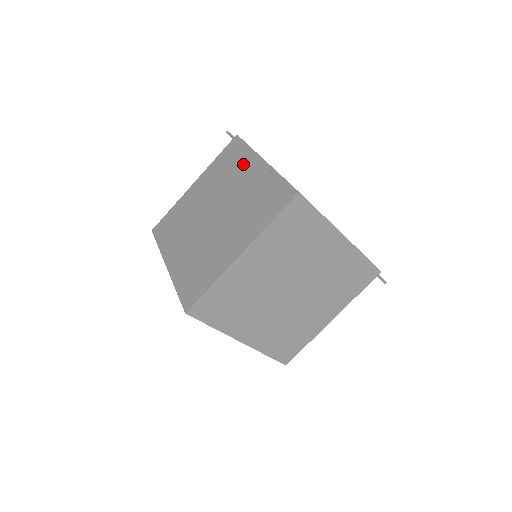
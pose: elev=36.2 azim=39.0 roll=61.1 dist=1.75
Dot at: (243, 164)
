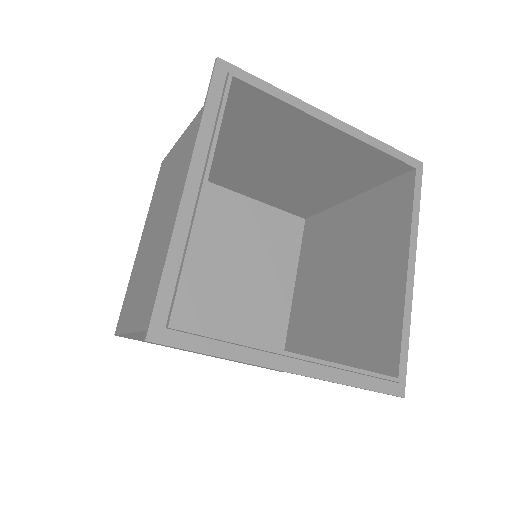
Dot at: occluded
